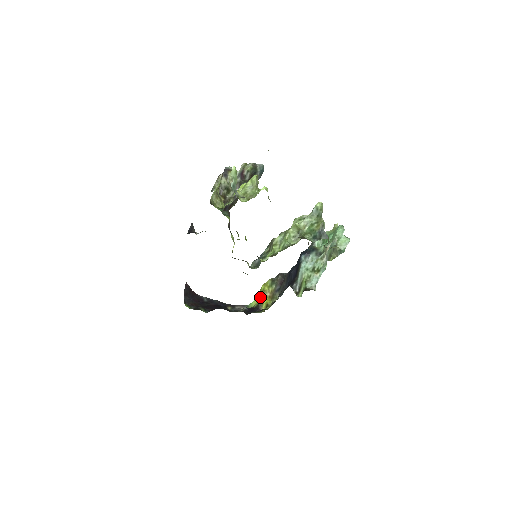
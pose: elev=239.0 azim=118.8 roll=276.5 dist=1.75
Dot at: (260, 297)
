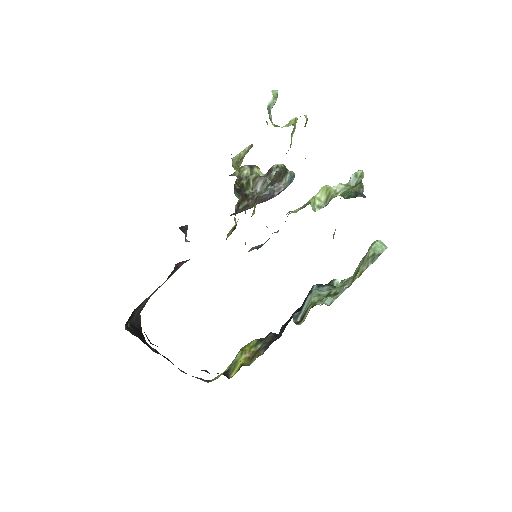
Dot at: (234, 359)
